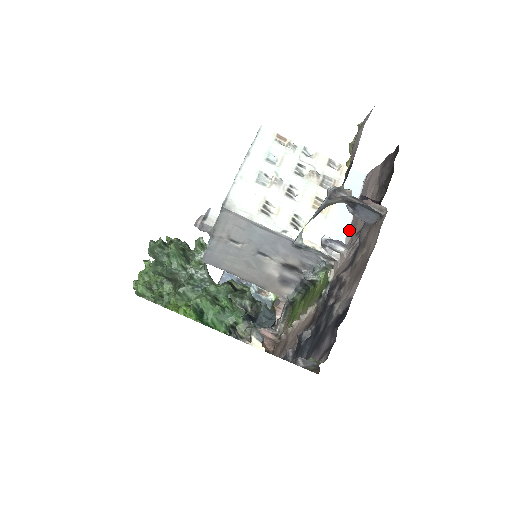
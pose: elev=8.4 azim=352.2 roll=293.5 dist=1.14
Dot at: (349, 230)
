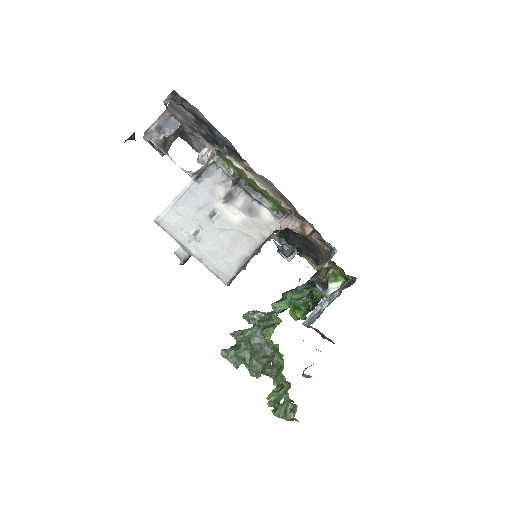
Dot at: occluded
